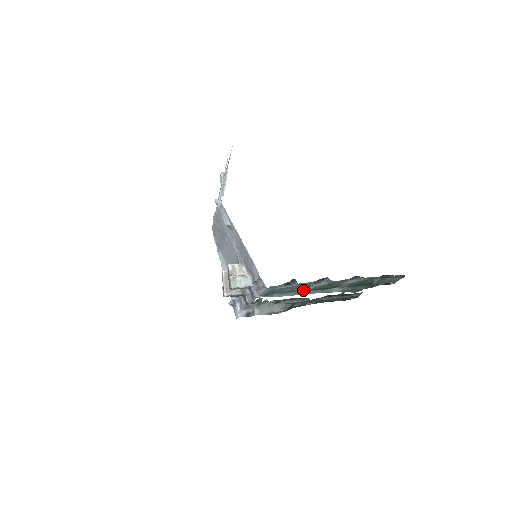
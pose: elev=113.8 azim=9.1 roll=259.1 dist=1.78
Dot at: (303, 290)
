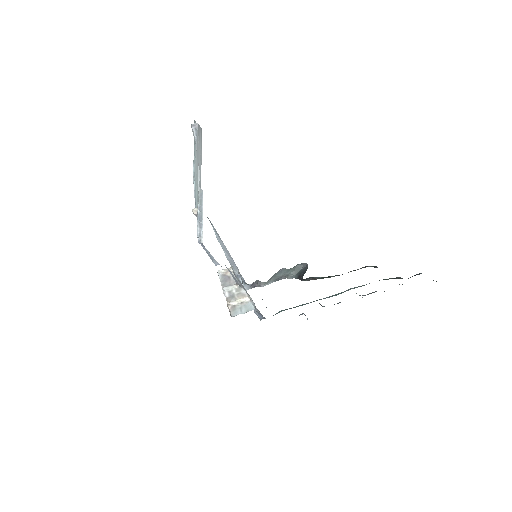
Dot at: (314, 301)
